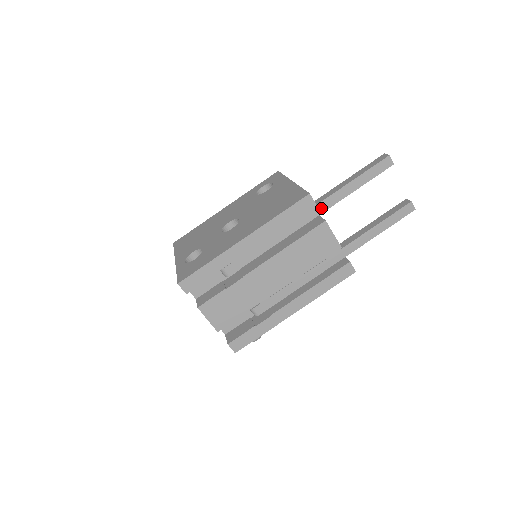
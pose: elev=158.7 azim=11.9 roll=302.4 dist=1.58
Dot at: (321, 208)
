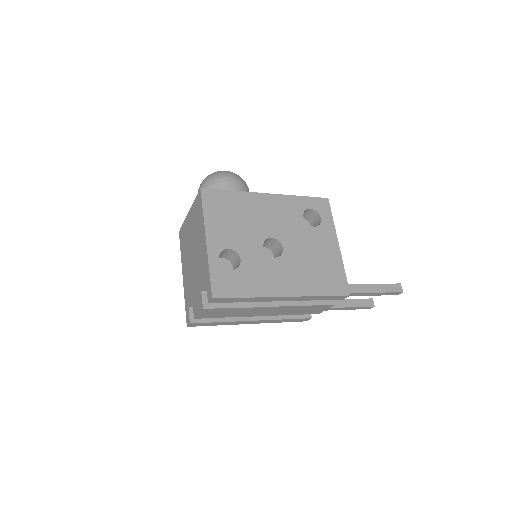
Dot at: occluded
